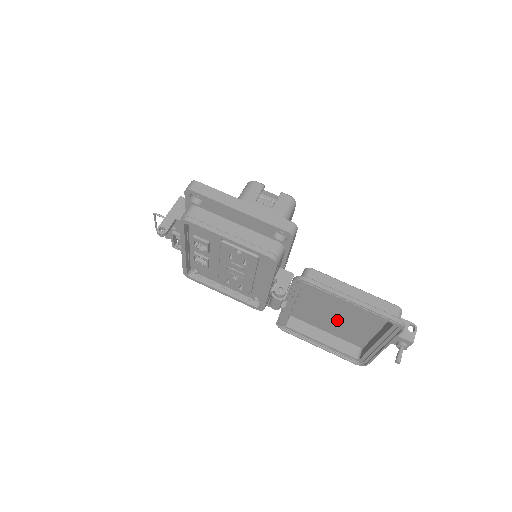
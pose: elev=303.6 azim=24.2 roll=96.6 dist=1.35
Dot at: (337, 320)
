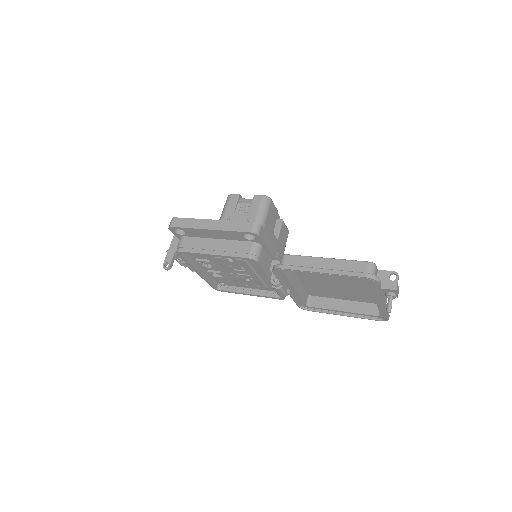
Dot at: (341, 288)
